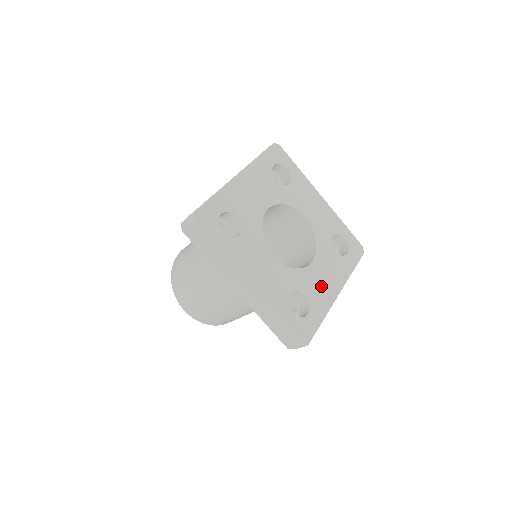
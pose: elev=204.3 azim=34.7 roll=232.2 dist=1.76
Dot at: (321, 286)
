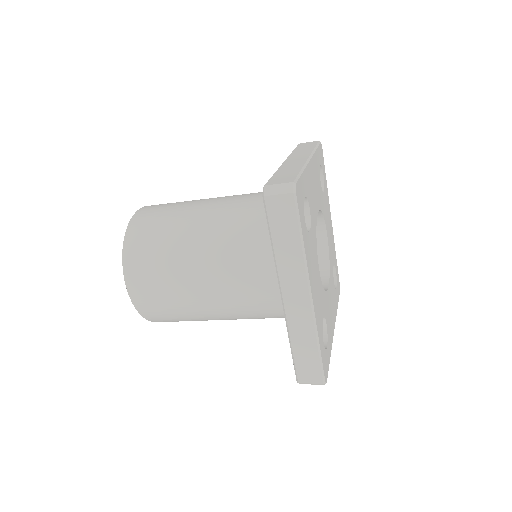
Dot at: (330, 317)
